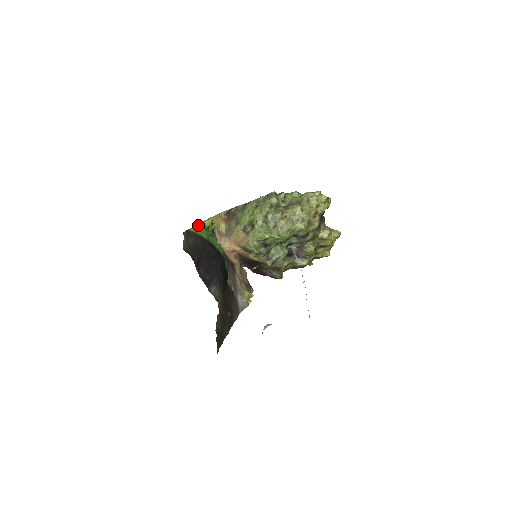
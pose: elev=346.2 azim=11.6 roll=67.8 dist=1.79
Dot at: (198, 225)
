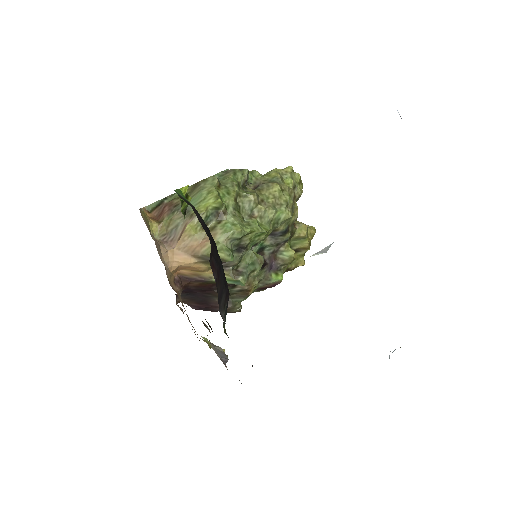
Dot at: (178, 189)
